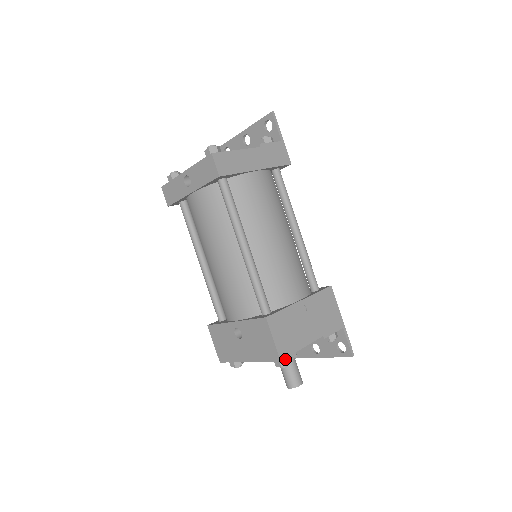
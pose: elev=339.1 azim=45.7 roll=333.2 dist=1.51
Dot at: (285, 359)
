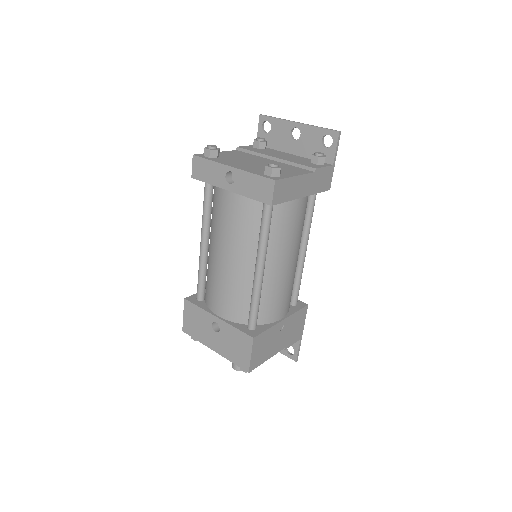
Dot at: occluded
